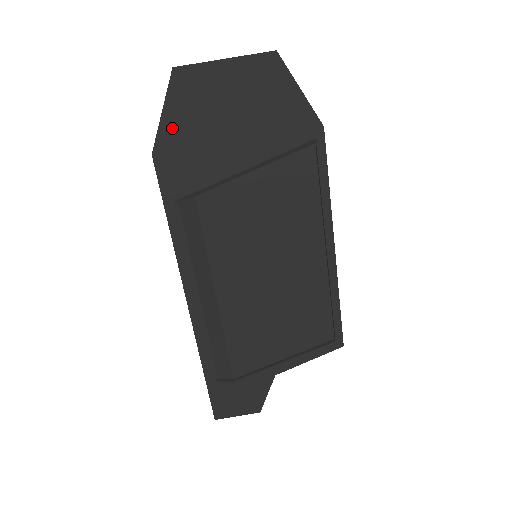
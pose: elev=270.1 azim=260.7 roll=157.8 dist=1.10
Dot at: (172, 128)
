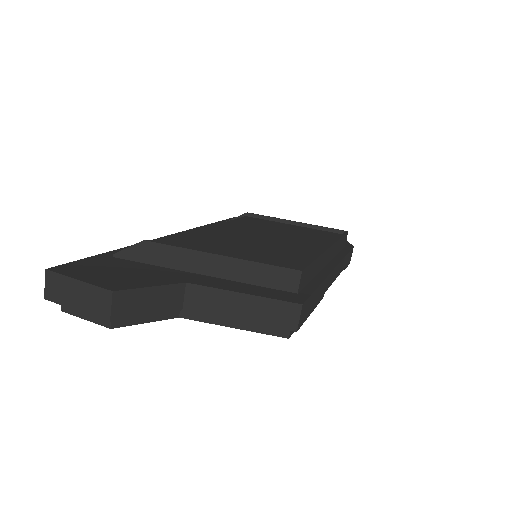
Dot at: occluded
